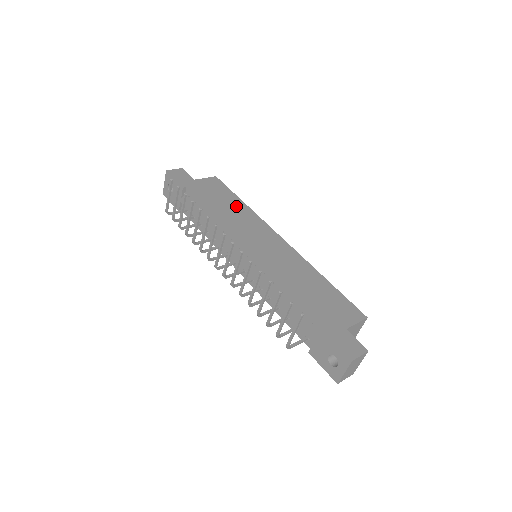
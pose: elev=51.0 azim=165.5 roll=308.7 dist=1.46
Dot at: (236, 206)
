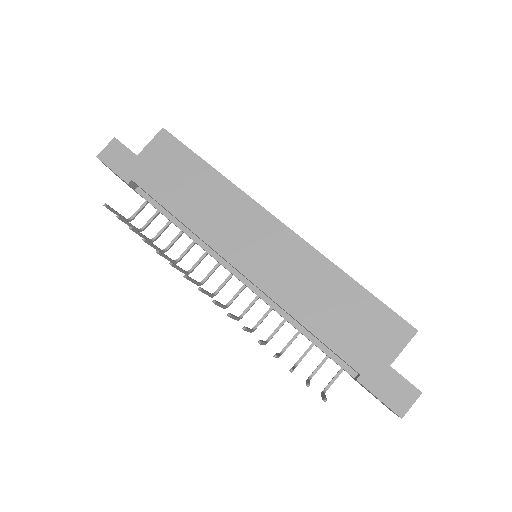
Dot at: (205, 184)
